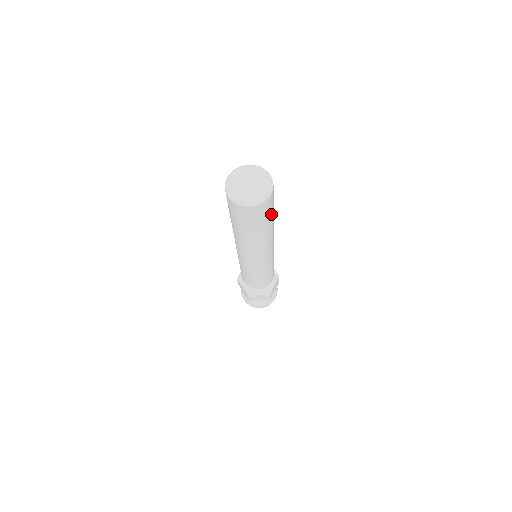
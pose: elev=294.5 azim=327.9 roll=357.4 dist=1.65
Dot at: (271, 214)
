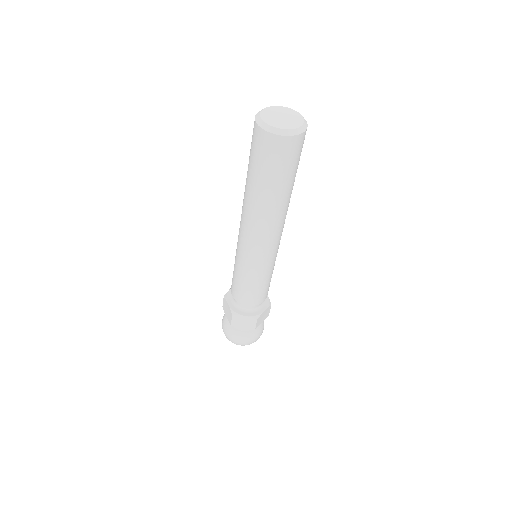
Dot at: occluded
